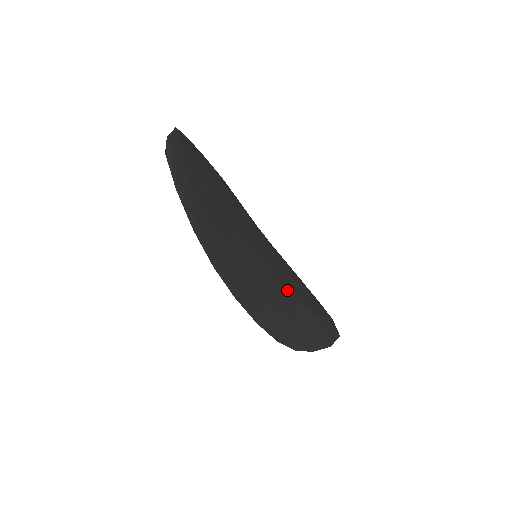
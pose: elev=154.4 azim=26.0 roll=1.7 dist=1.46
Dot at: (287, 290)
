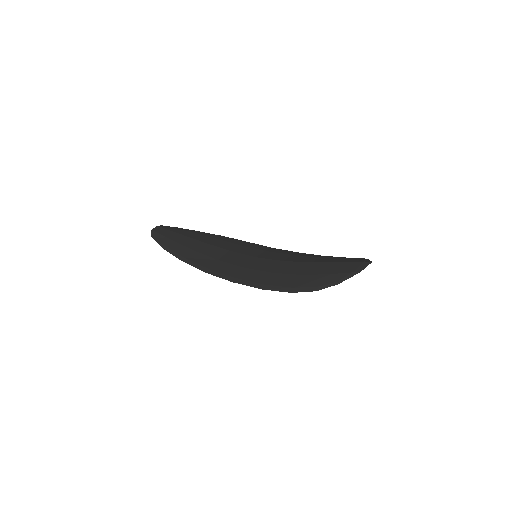
Dot at: (298, 262)
